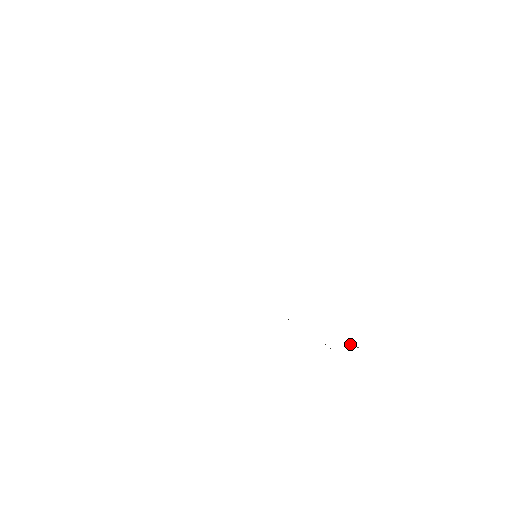
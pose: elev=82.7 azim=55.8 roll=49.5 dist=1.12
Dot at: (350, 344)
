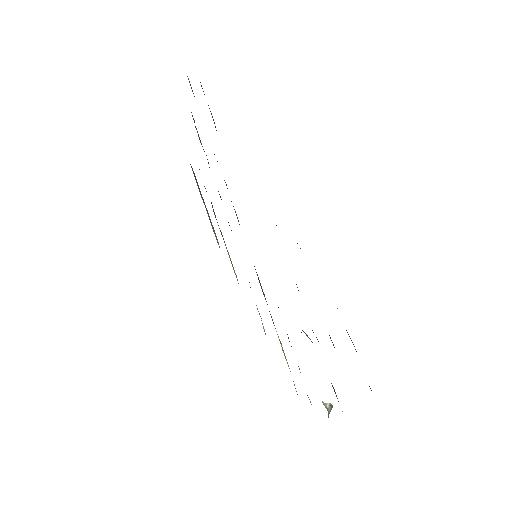
Dot at: (323, 403)
